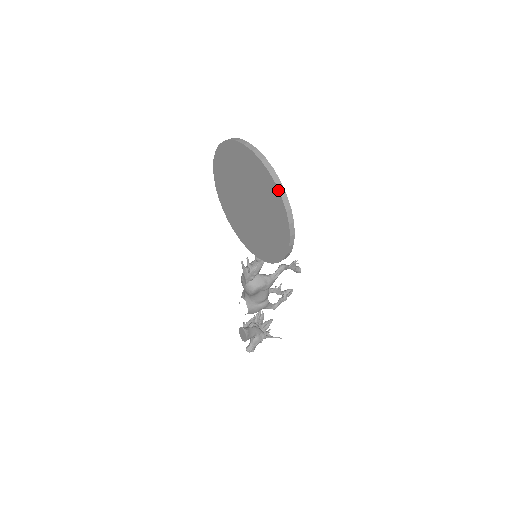
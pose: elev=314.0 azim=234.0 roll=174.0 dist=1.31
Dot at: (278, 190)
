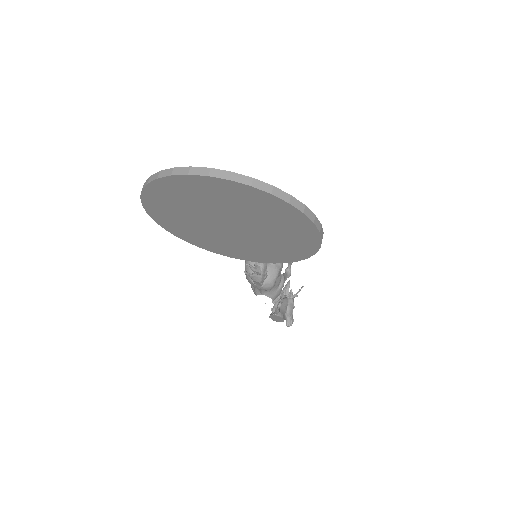
Dot at: (279, 199)
